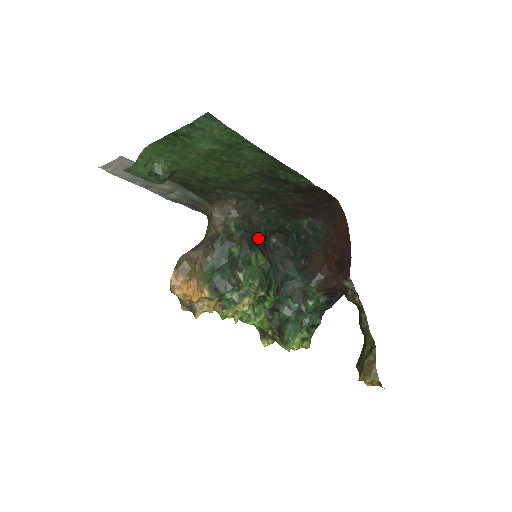
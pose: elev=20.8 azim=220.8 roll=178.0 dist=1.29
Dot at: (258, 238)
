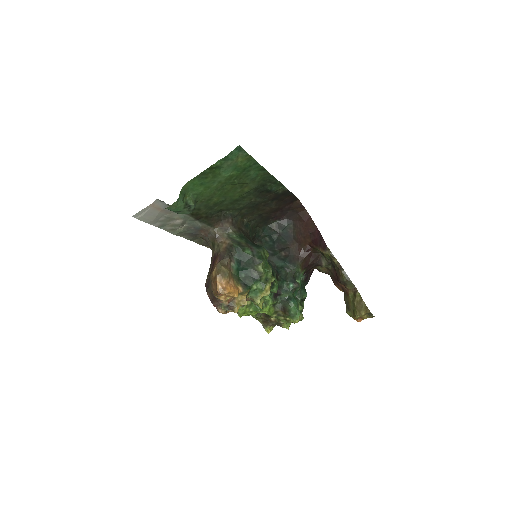
Dot at: (253, 242)
